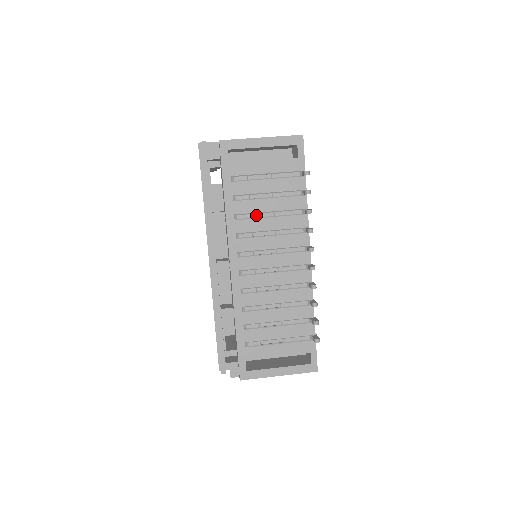
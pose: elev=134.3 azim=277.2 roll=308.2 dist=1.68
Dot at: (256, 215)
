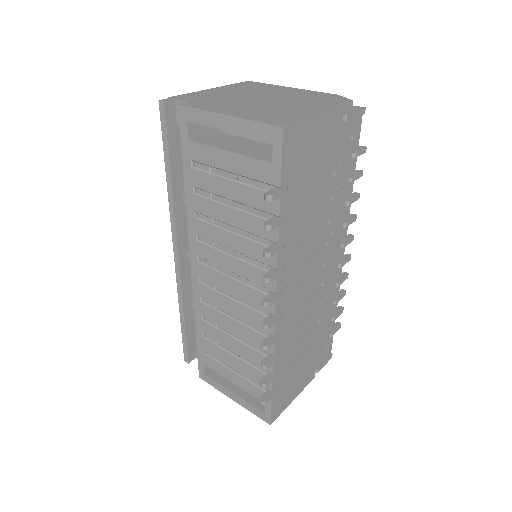
Dot at: (219, 222)
